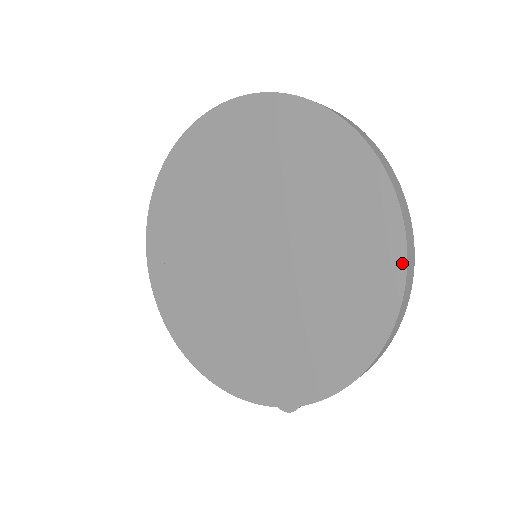
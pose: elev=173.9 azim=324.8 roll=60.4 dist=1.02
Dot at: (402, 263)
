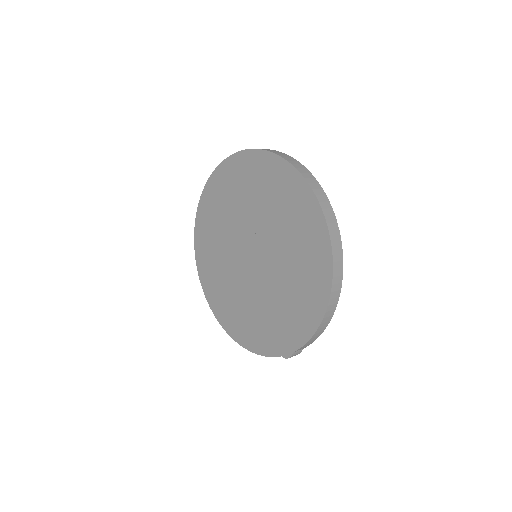
Dot at: (328, 244)
